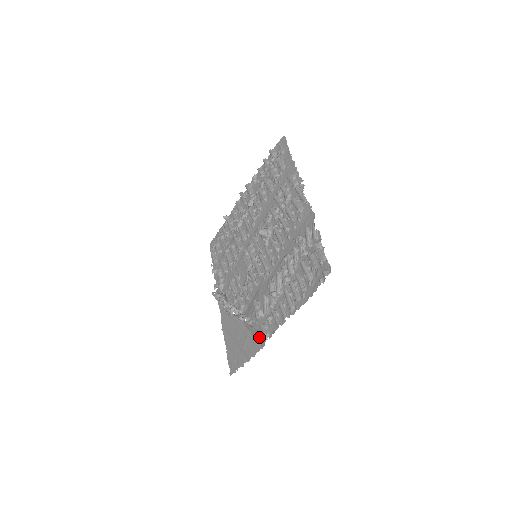
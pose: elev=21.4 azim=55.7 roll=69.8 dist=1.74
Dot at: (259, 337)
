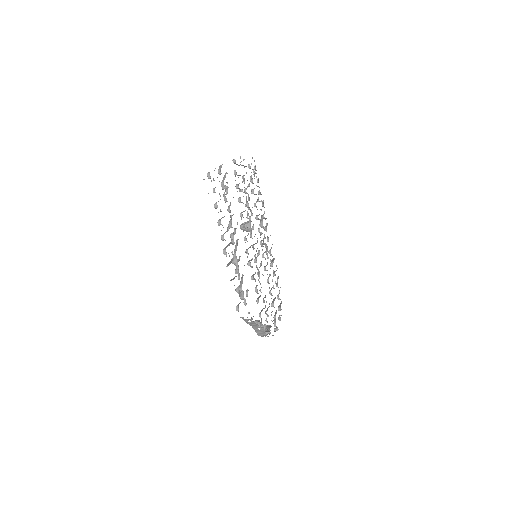
Dot at: occluded
